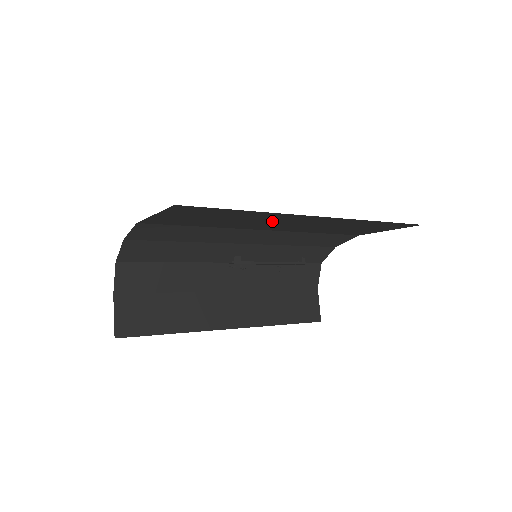
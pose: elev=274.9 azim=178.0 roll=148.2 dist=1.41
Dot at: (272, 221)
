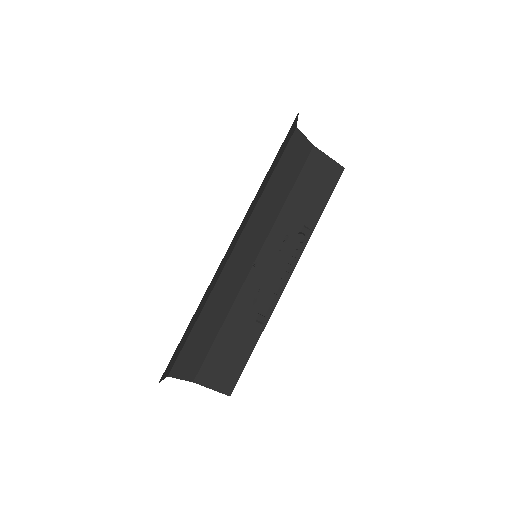
Dot at: occluded
